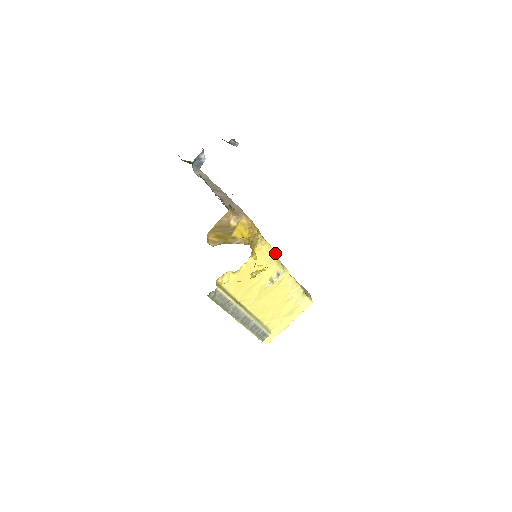
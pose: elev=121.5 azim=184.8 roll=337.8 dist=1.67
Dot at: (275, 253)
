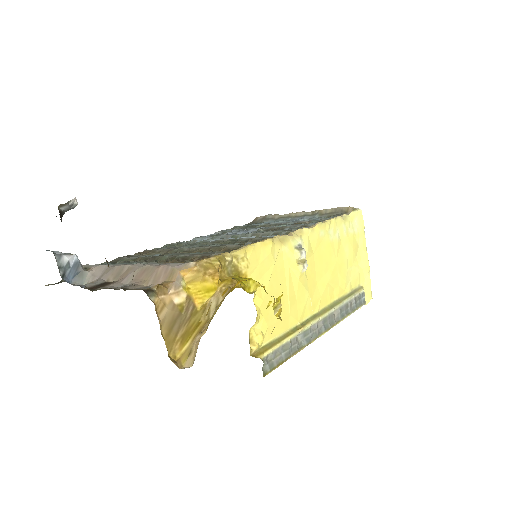
Dot at: (268, 241)
